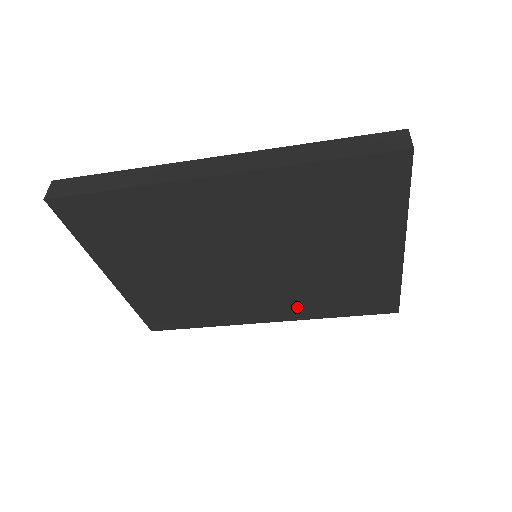
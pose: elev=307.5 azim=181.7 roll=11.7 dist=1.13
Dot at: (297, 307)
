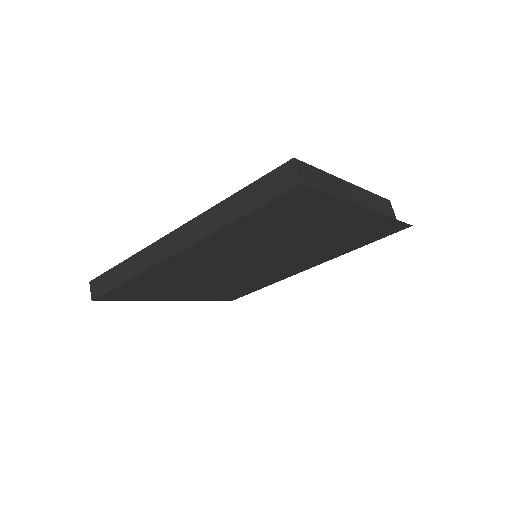
Dot at: (321, 257)
